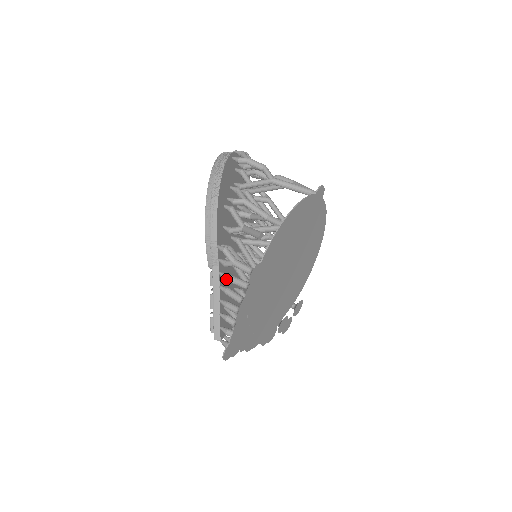
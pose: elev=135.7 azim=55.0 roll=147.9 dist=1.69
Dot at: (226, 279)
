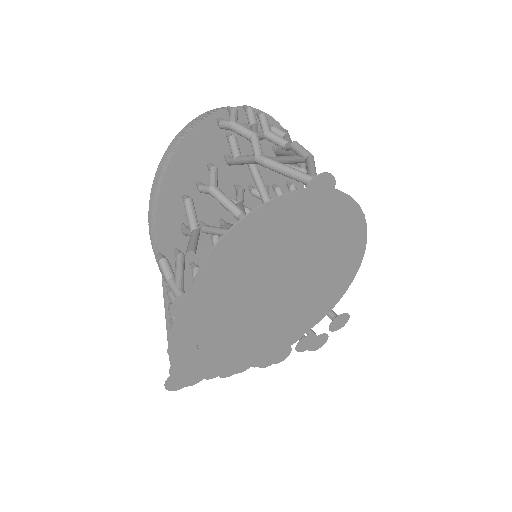
Dot at: occluded
